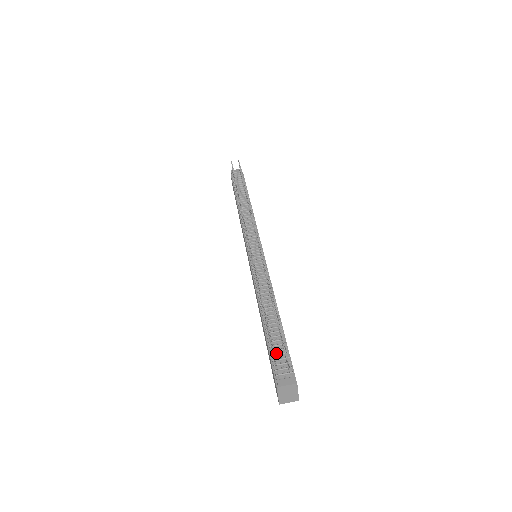
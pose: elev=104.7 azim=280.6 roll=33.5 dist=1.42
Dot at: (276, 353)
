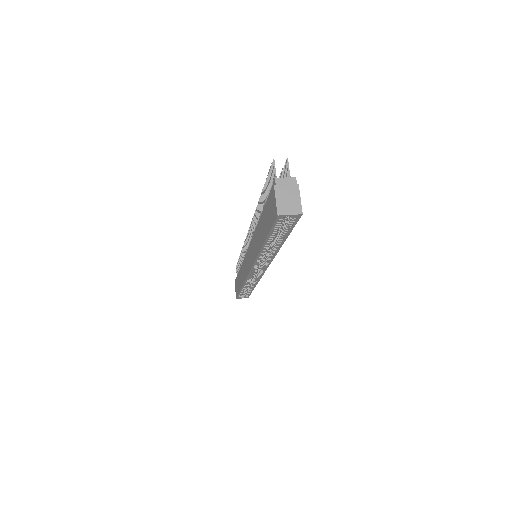
Dot at: occluded
